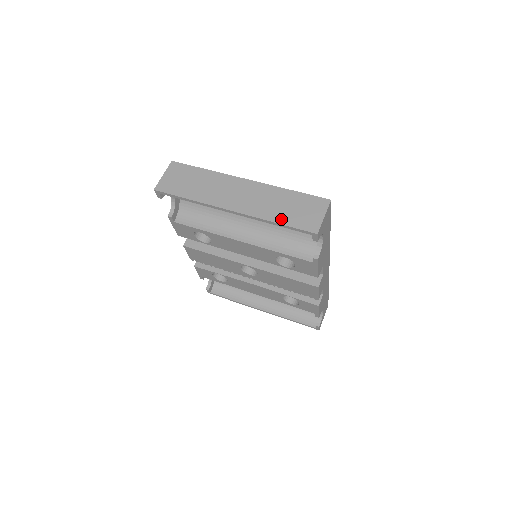
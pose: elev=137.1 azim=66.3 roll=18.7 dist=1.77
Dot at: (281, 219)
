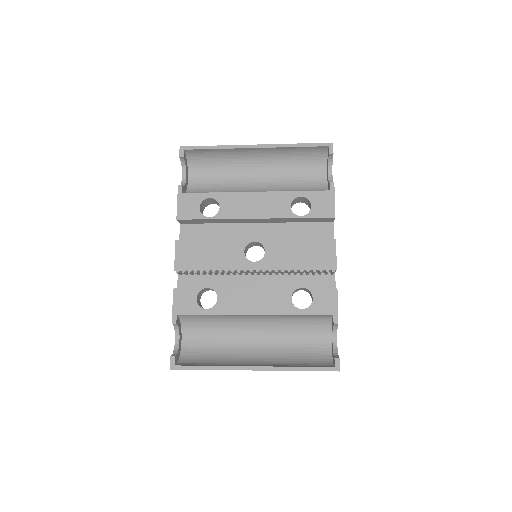
Dot at: (299, 145)
